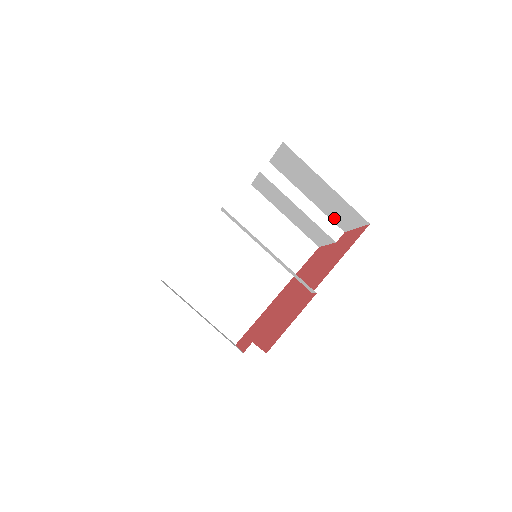
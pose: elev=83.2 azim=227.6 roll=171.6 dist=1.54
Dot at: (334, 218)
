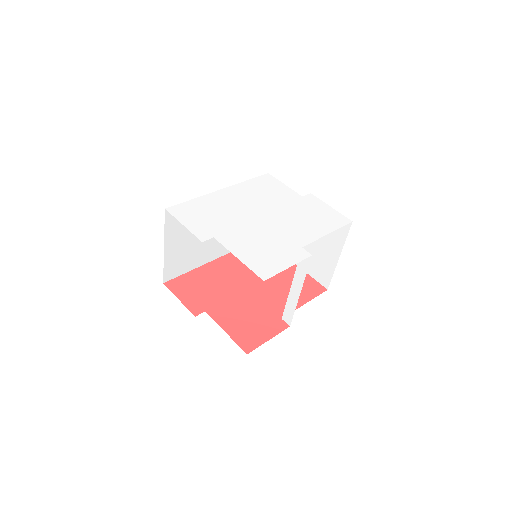
Dot at: occluded
